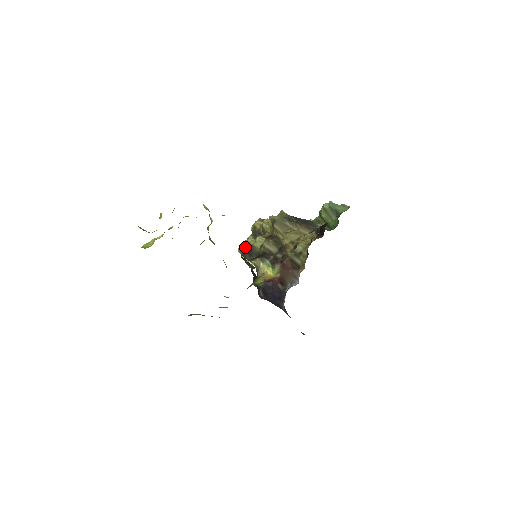
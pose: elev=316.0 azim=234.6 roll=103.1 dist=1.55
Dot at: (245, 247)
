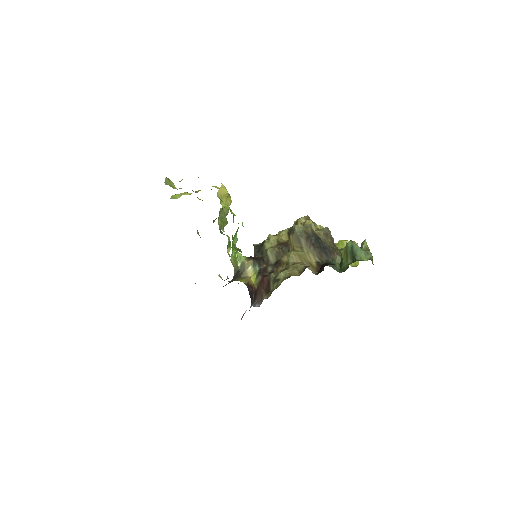
Dot at: (274, 237)
